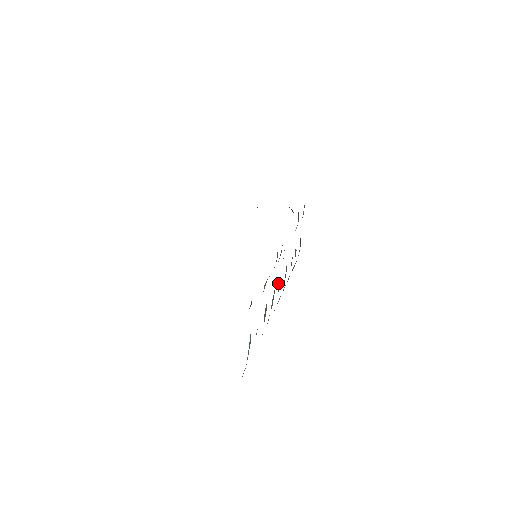
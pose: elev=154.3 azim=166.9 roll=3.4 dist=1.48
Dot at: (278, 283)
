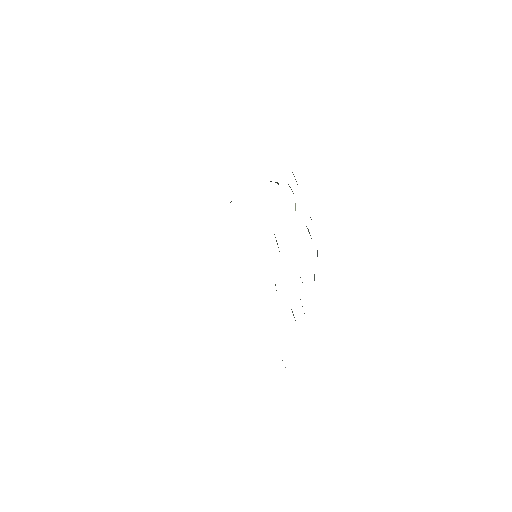
Dot at: occluded
